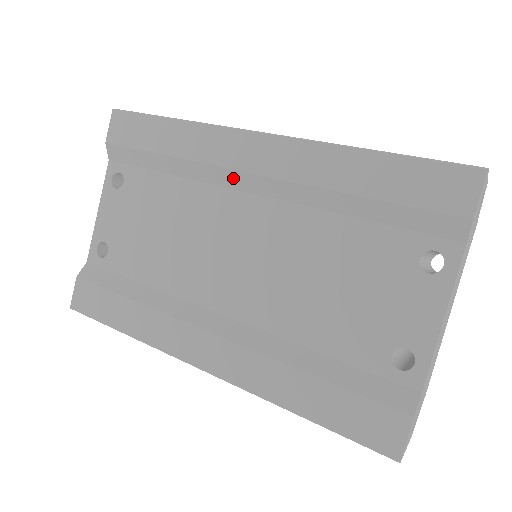
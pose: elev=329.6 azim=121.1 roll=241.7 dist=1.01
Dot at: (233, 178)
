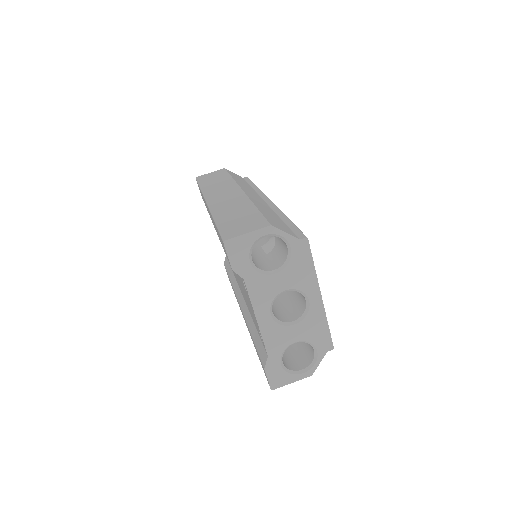
Dot at: occluded
